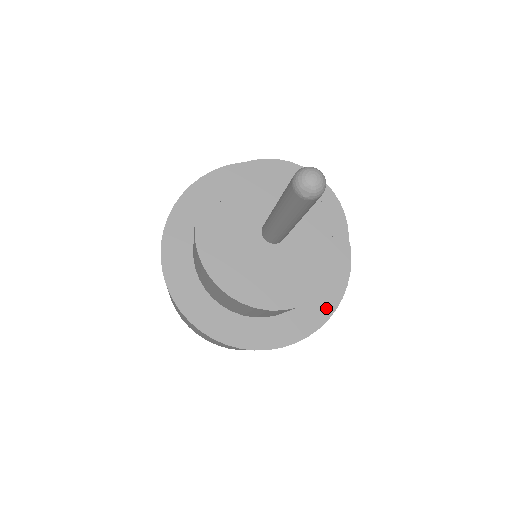
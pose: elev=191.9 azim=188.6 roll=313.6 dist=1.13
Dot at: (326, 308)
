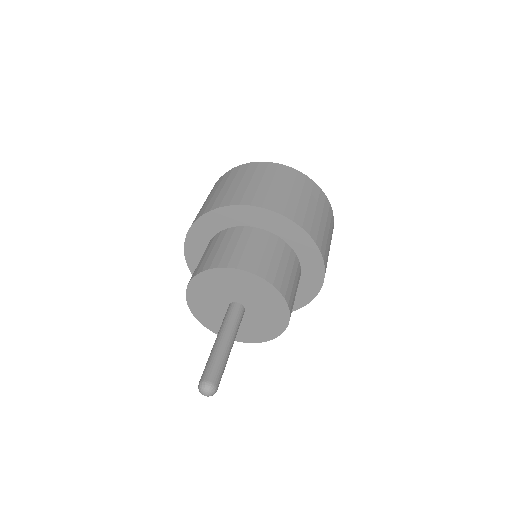
Dot at: (308, 296)
